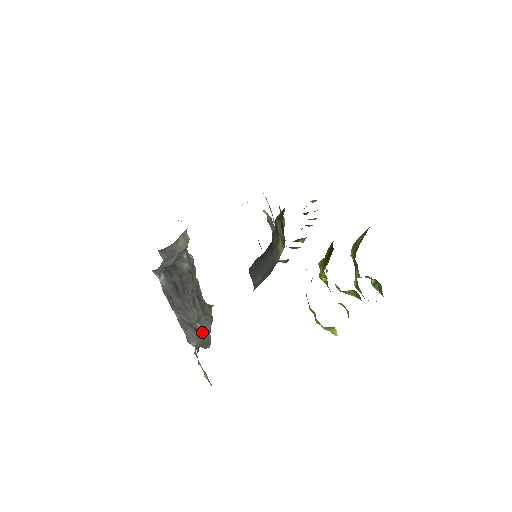
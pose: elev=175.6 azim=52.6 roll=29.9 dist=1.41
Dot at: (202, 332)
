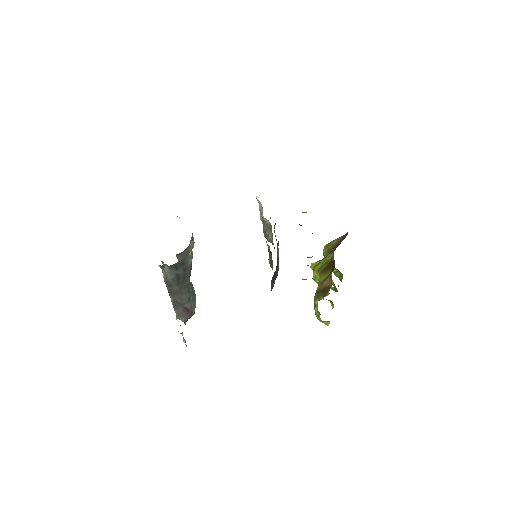
Dot at: (191, 310)
